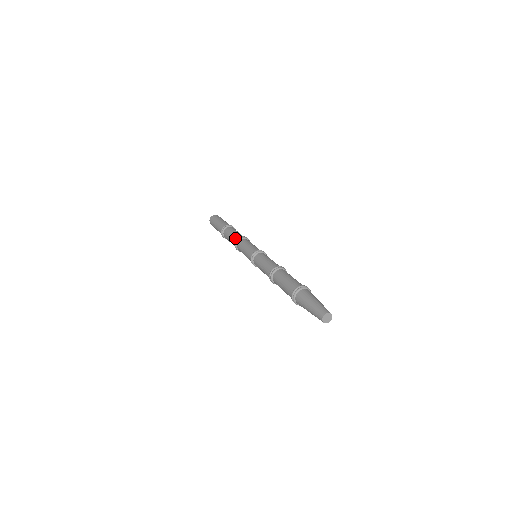
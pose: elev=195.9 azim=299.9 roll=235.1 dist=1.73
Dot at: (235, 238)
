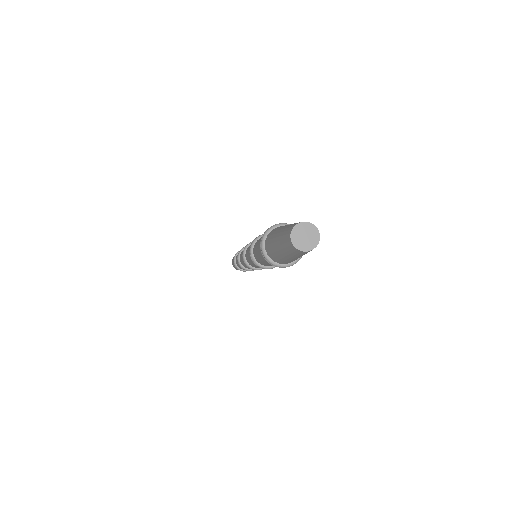
Dot at: occluded
